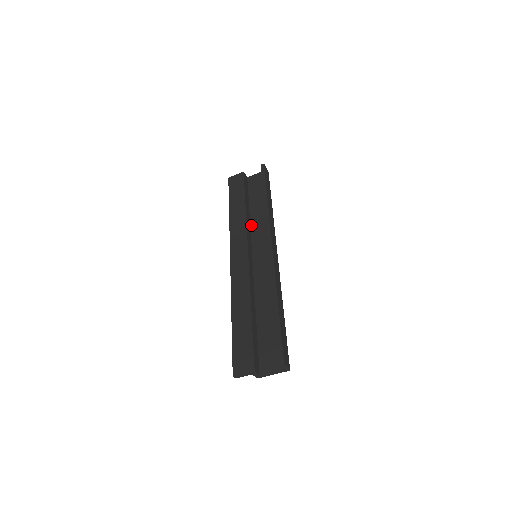
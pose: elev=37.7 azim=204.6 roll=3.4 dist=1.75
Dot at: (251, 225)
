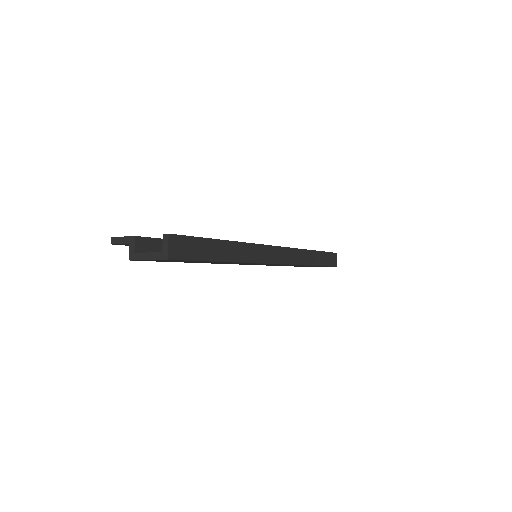
Dot at: occluded
